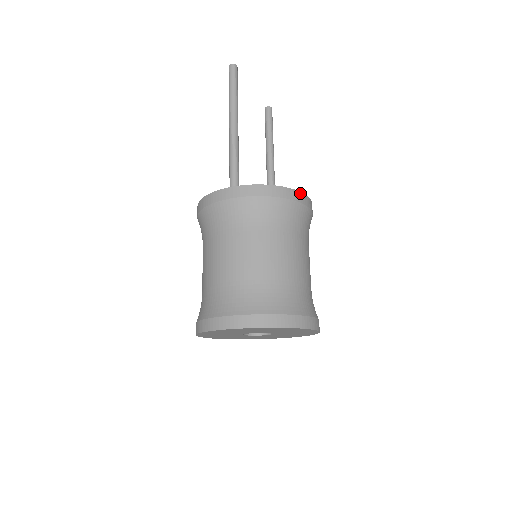
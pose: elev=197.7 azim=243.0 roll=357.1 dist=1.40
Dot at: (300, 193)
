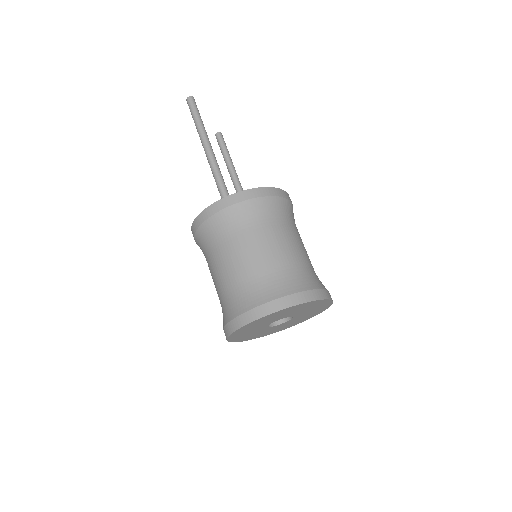
Dot at: (283, 191)
